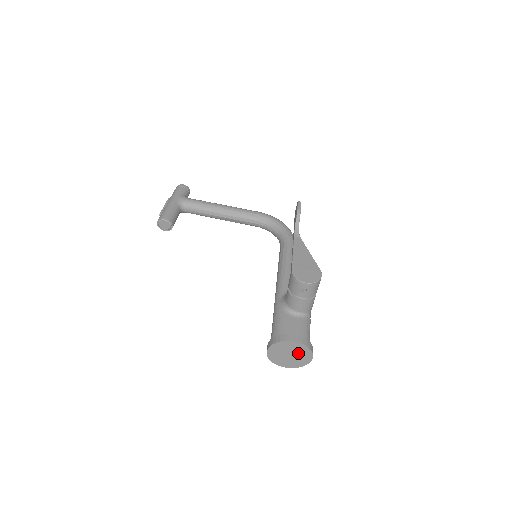
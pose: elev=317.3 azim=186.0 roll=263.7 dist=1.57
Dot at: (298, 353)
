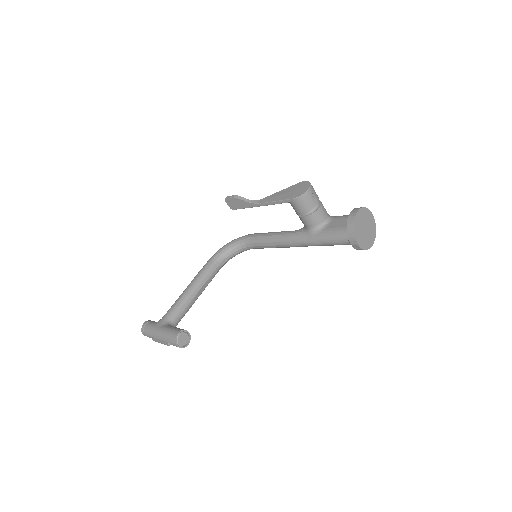
Dot at: (366, 220)
